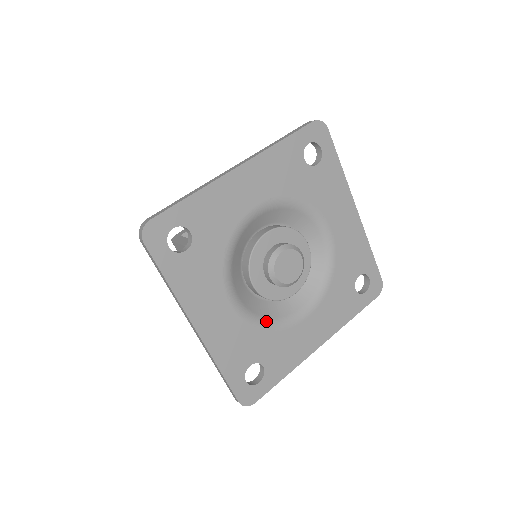
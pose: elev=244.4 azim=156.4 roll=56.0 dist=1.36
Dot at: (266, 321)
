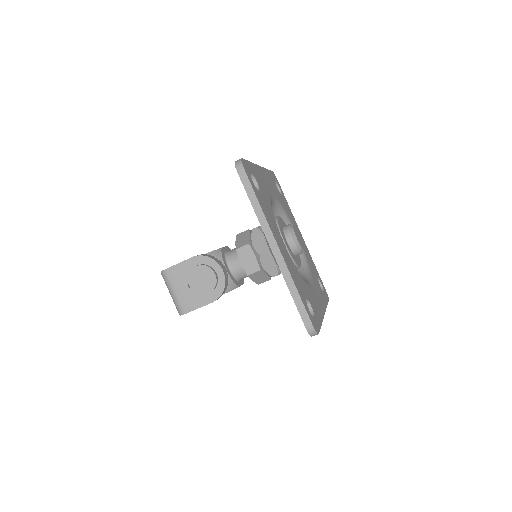
Dot at: occluded
